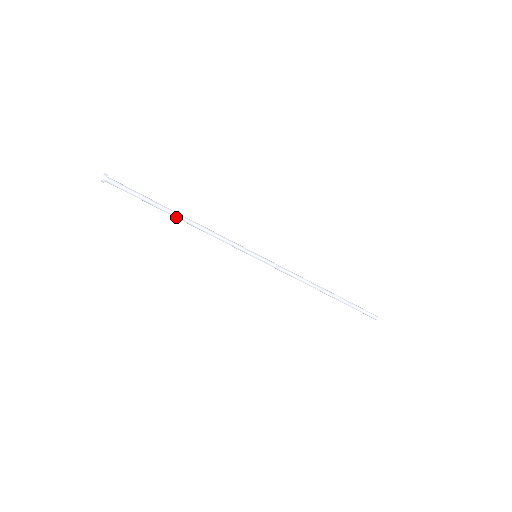
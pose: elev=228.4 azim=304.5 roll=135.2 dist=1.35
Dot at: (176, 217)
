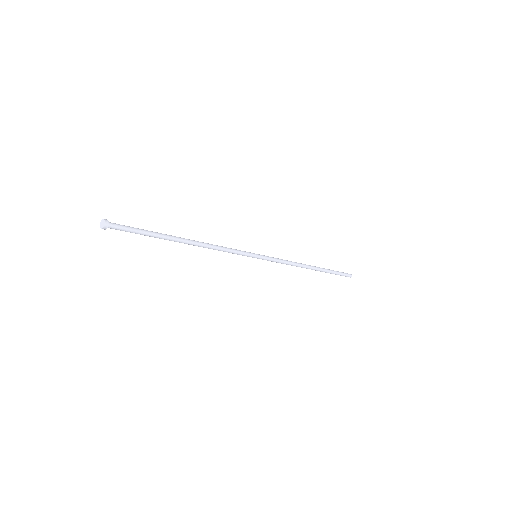
Dot at: occluded
